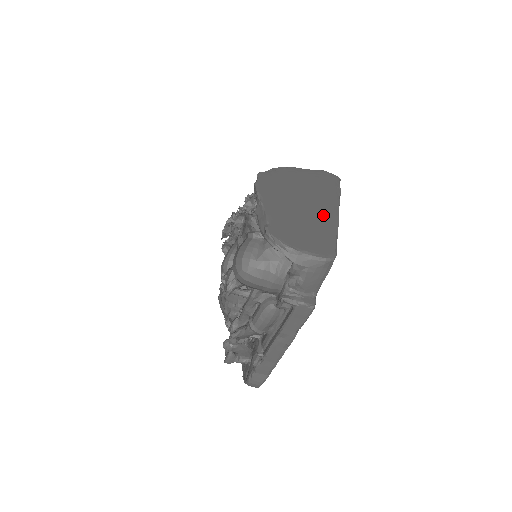
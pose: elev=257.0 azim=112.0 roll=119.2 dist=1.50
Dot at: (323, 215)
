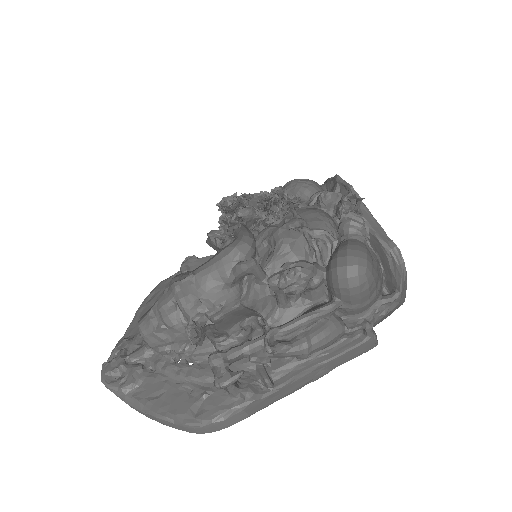
Dot at: occluded
